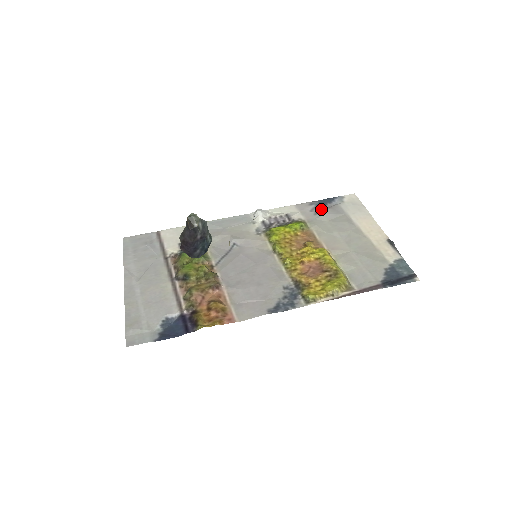
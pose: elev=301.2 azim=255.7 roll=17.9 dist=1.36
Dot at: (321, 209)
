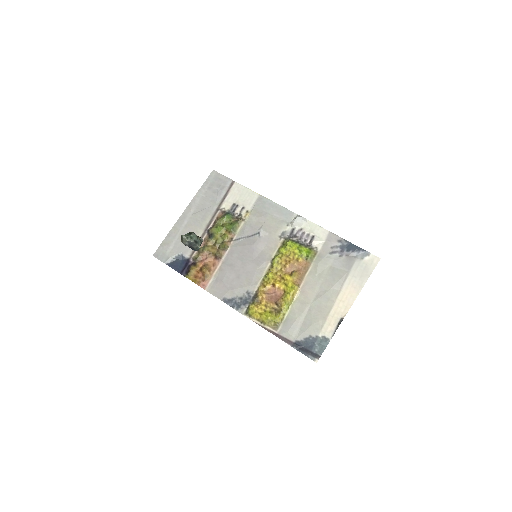
Dot at: (340, 252)
